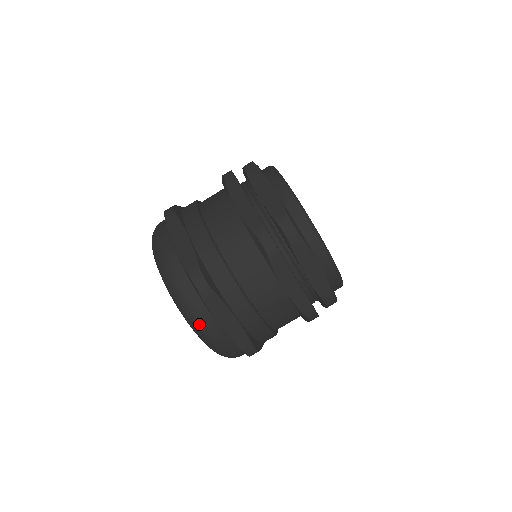
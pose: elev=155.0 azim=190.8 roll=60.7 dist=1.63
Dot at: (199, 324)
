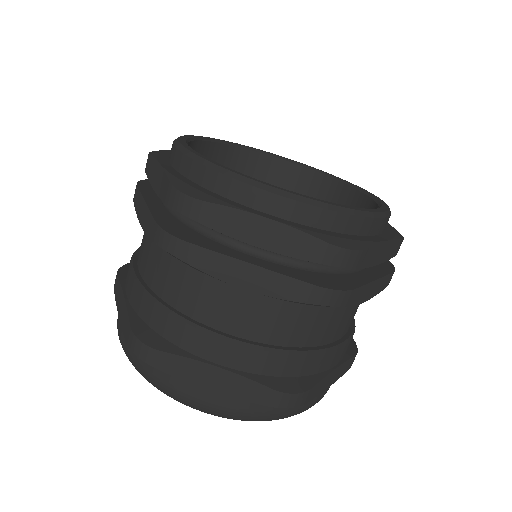
Dot at: (307, 409)
